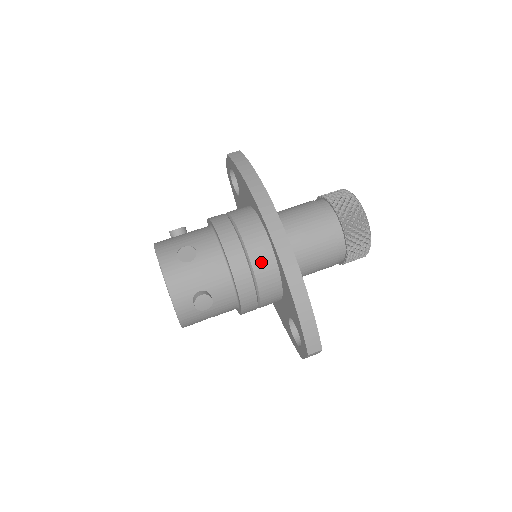
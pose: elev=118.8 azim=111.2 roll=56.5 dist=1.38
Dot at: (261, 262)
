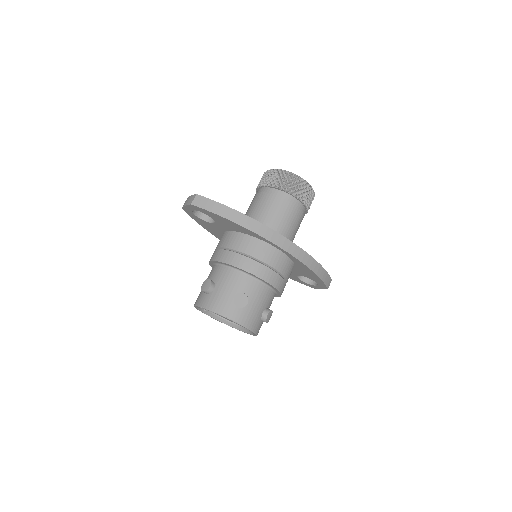
Dot at: (284, 267)
